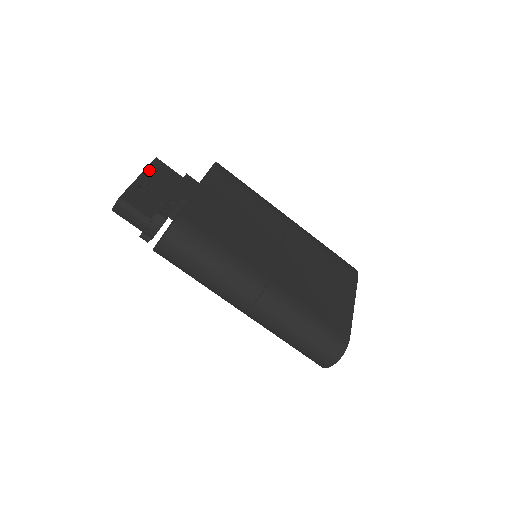
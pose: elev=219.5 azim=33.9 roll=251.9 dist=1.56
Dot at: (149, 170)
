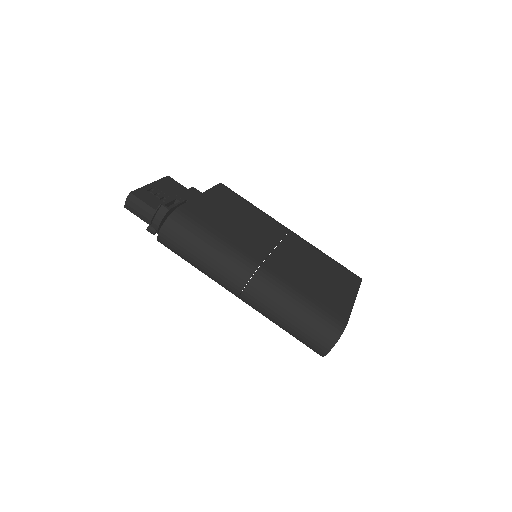
Dot at: (160, 182)
